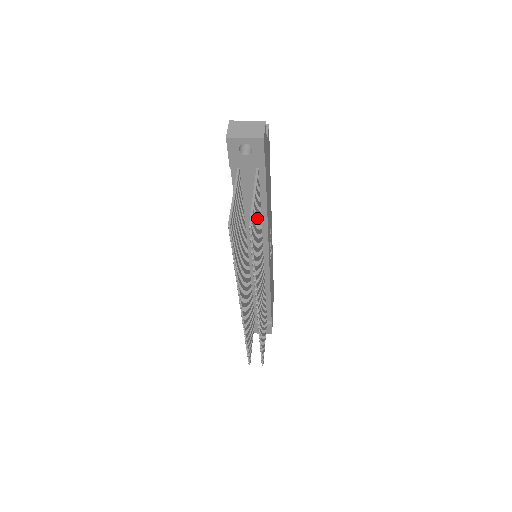
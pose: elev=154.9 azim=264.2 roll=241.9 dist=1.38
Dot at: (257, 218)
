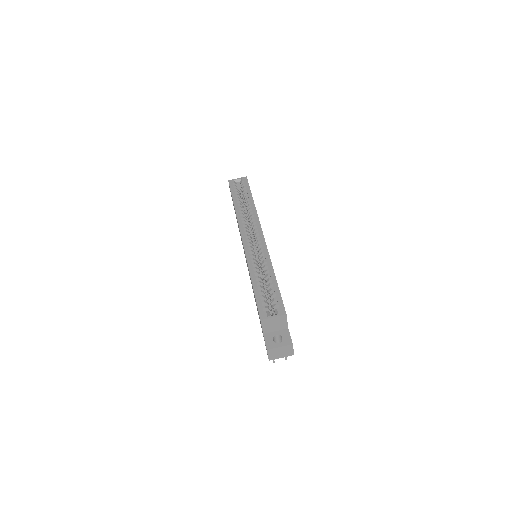
Dot at: occluded
